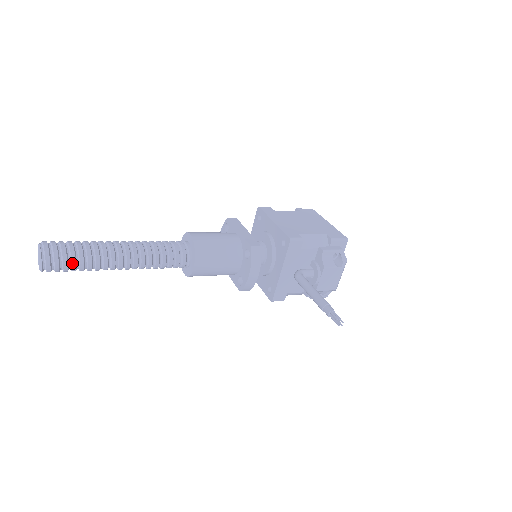
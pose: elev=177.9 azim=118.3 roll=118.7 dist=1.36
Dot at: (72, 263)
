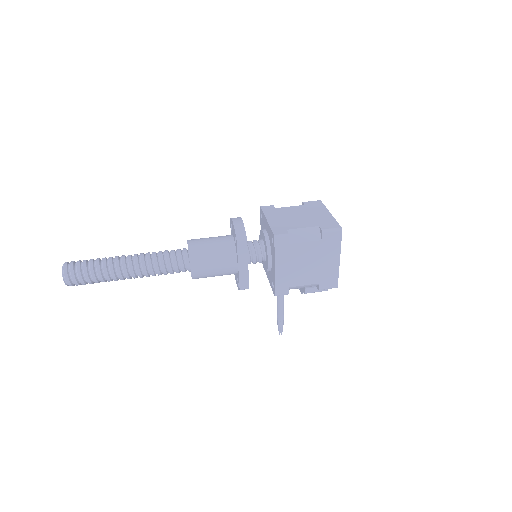
Dot at: occluded
